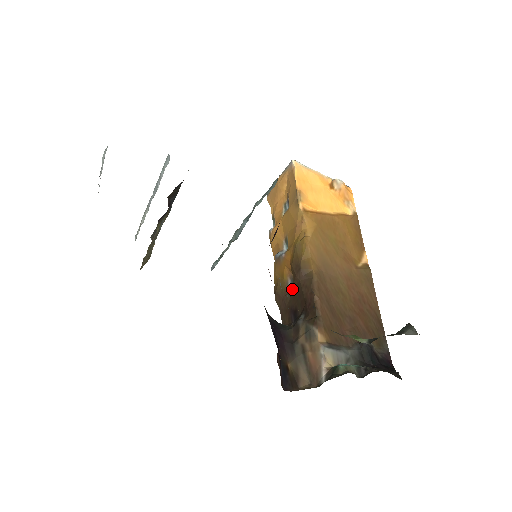
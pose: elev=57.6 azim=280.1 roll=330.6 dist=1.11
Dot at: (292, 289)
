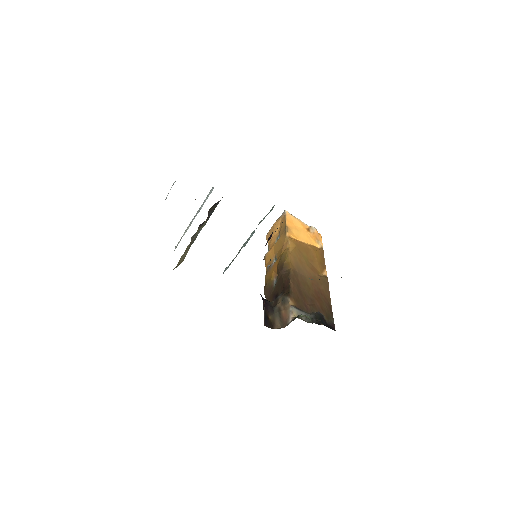
Dot at: (276, 283)
